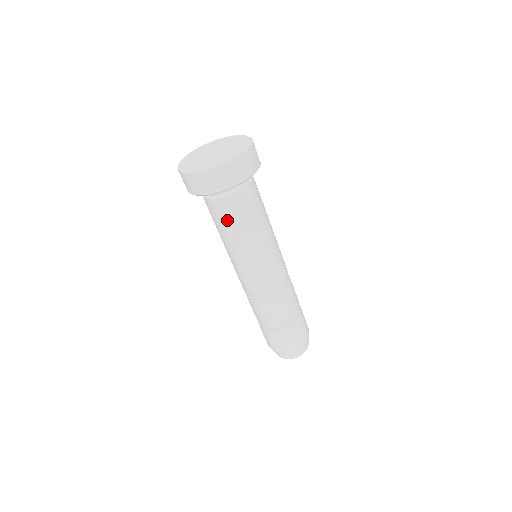
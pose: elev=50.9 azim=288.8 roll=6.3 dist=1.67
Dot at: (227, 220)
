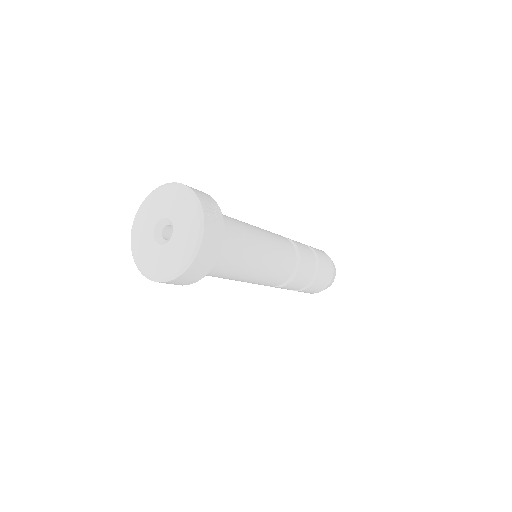
Dot at: (215, 276)
